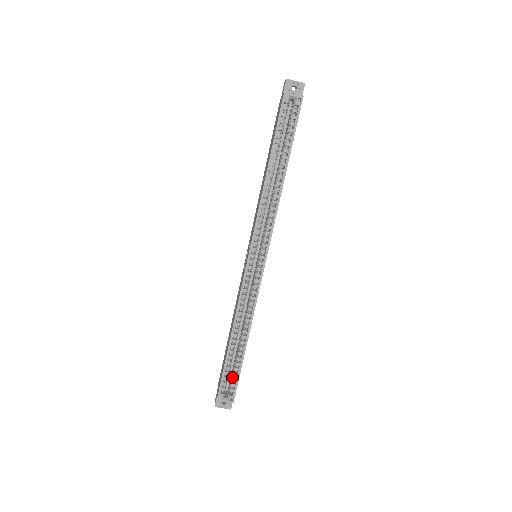
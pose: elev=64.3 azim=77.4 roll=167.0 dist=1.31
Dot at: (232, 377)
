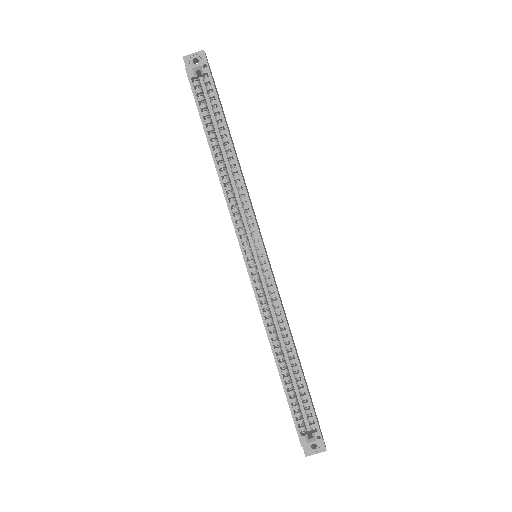
Dot at: (304, 409)
